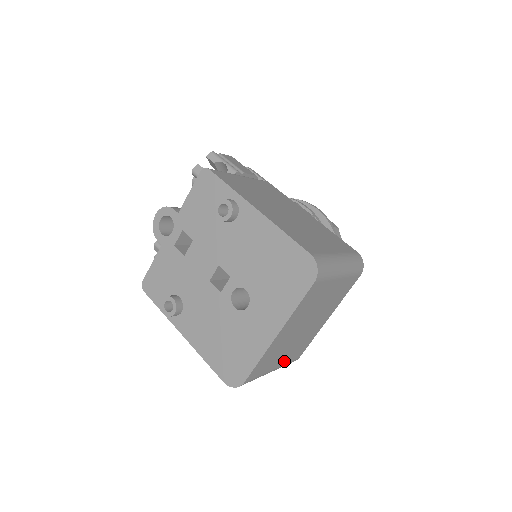
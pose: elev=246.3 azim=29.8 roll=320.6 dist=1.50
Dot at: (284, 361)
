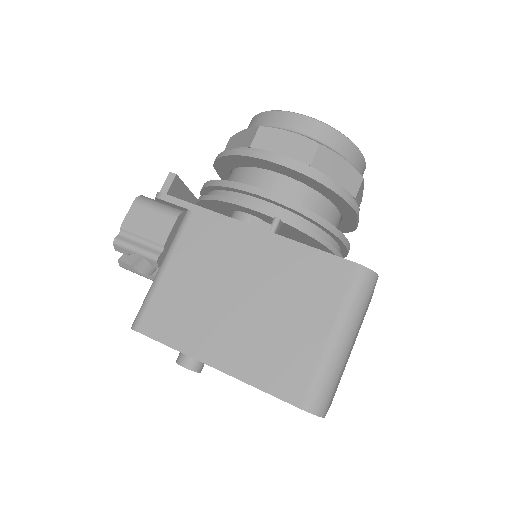
Dot at: occluded
